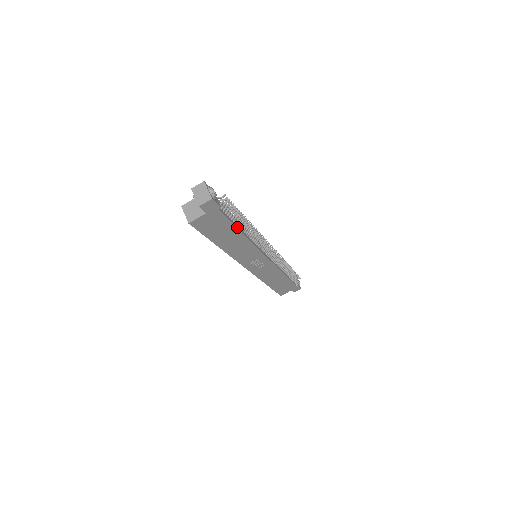
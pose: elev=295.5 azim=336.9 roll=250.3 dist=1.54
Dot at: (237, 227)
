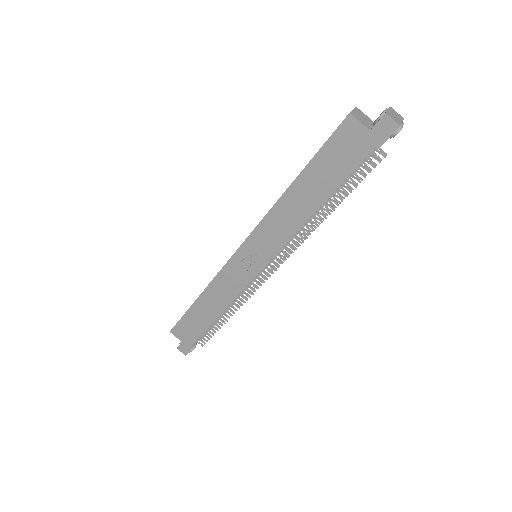
Dot at: occluded
